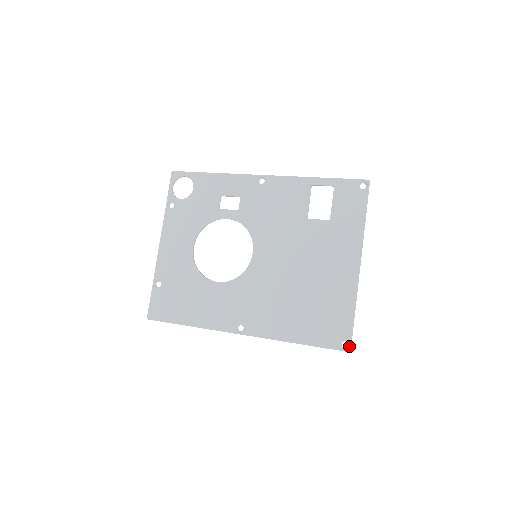
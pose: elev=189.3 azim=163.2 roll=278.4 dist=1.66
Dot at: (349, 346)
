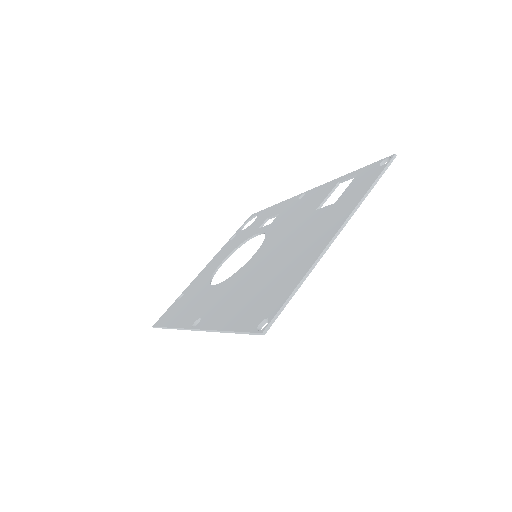
Dot at: (266, 325)
